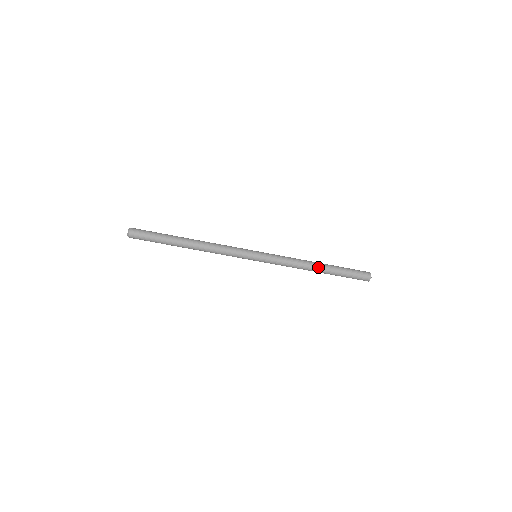
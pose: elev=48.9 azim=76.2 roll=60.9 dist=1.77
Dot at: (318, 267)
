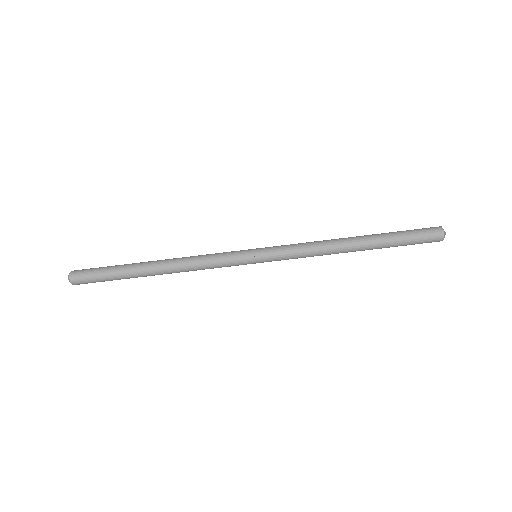
Dot at: (354, 245)
